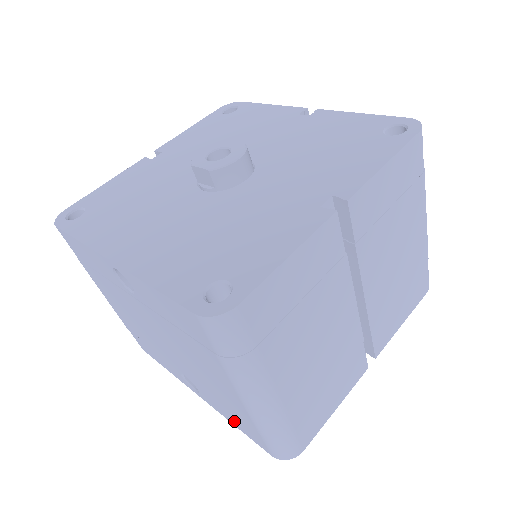
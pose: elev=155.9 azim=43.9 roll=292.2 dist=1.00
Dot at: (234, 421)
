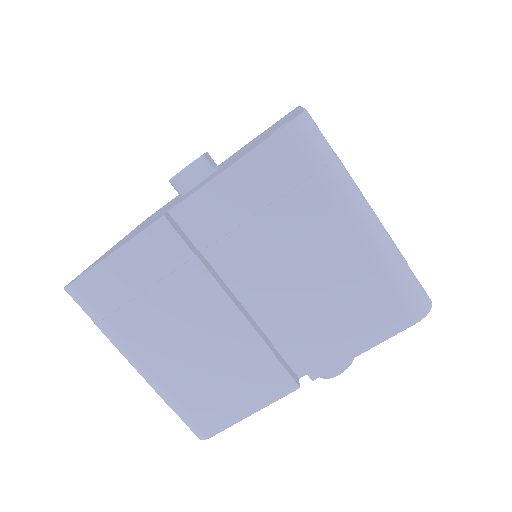
Dot at: occluded
